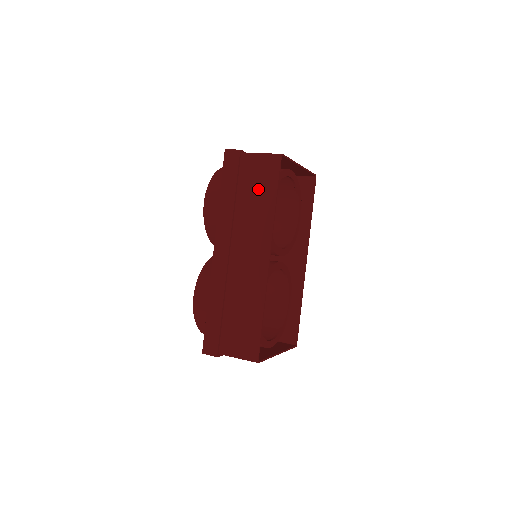
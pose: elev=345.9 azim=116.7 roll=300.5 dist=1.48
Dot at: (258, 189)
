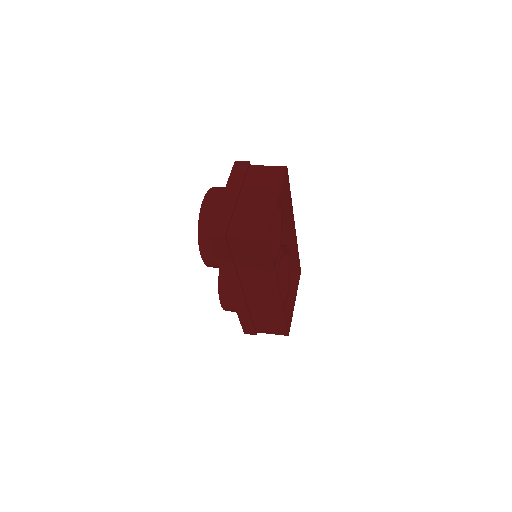
Dot at: (254, 259)
